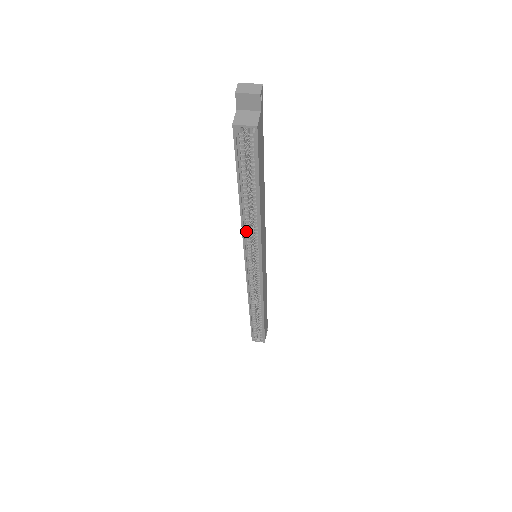
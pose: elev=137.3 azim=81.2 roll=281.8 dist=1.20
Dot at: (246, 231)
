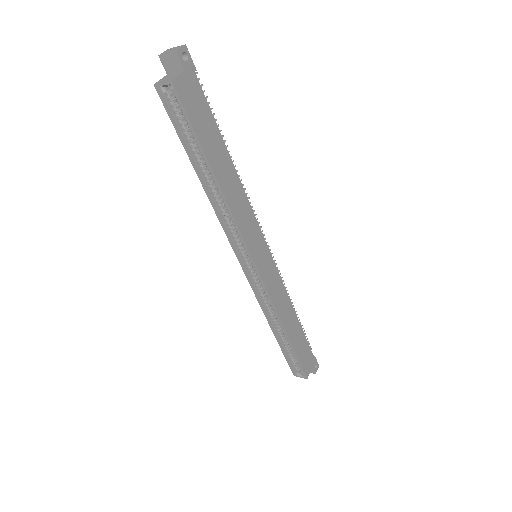
Dot at: (222, 217)
